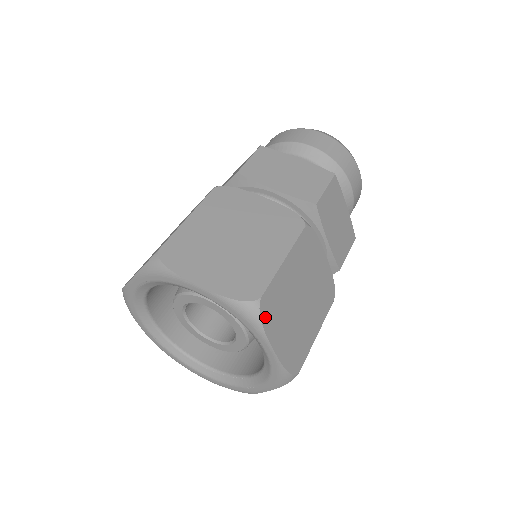
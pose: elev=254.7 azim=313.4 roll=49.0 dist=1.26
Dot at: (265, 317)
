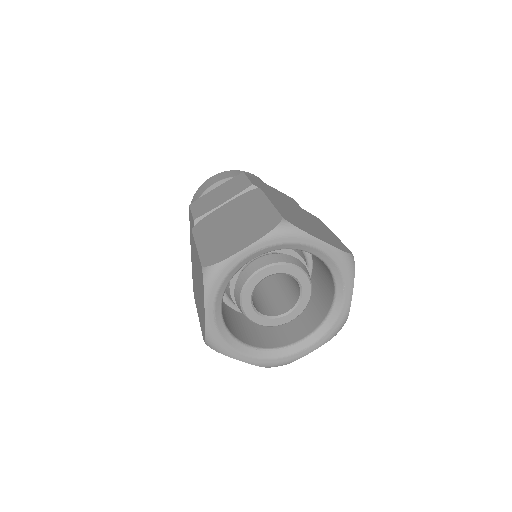
Dot at: occluded
